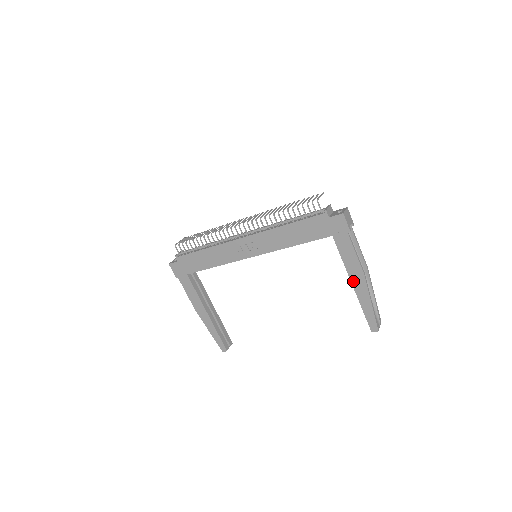
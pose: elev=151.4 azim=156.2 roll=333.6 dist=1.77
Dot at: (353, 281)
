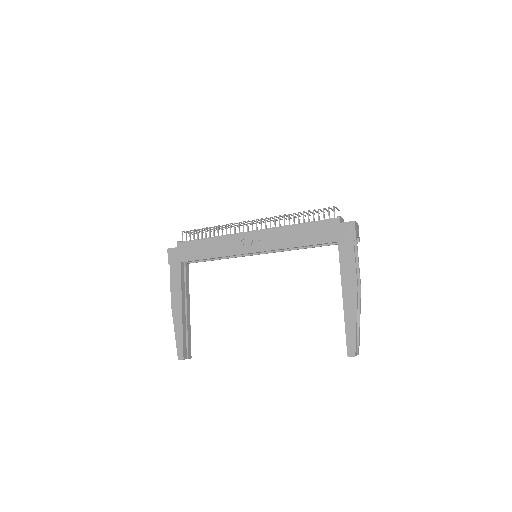
Dot at: (344, 293)
